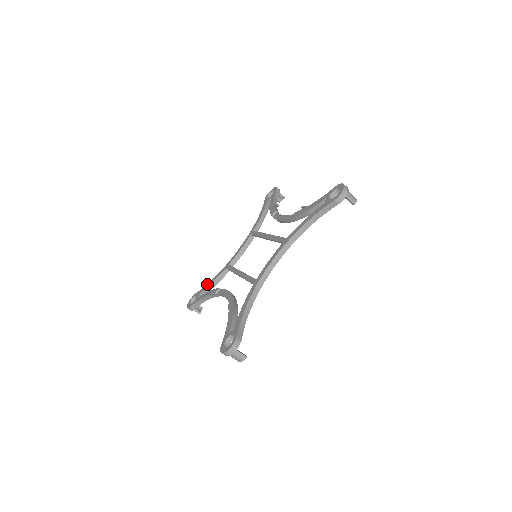
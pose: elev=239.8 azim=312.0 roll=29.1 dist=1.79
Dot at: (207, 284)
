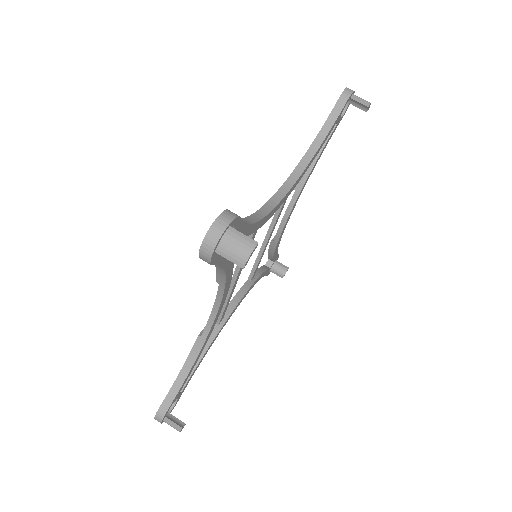
Dot at: occluded
